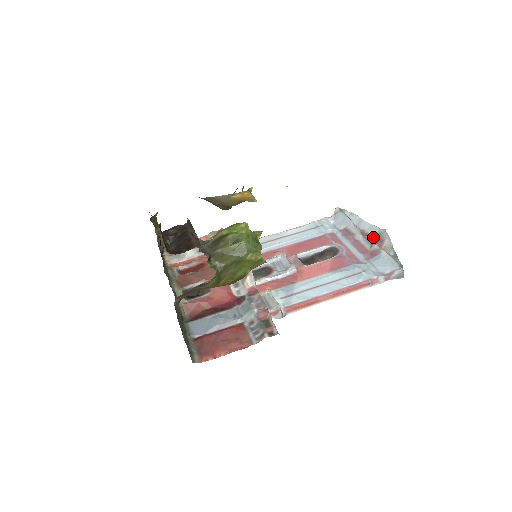
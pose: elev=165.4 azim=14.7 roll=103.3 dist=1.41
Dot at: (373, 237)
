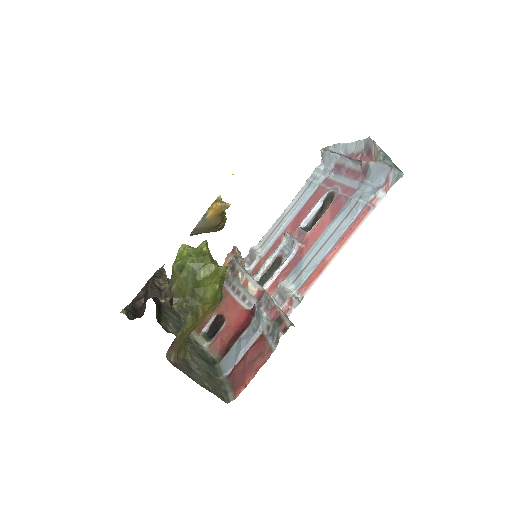
Dot at: (362, 153)
